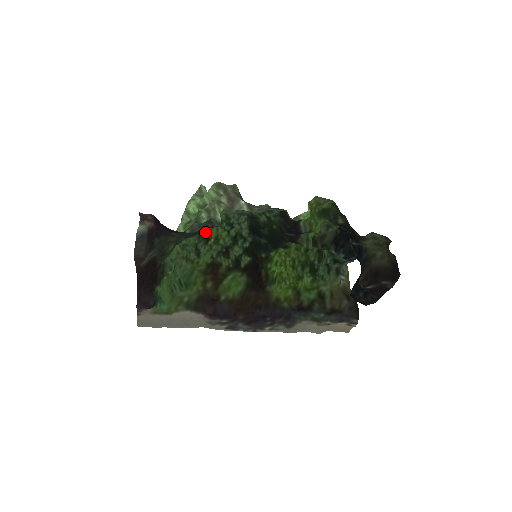
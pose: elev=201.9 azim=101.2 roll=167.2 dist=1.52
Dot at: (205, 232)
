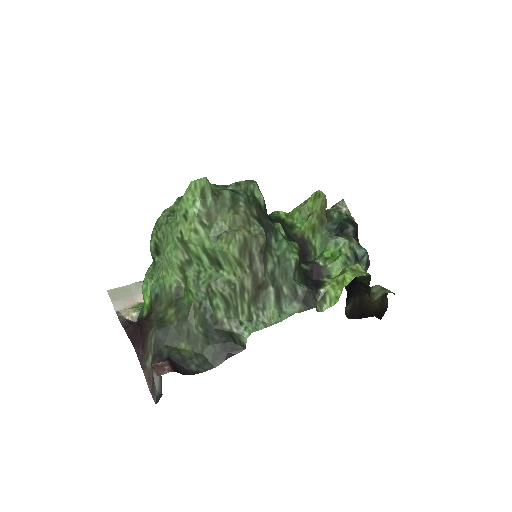
Dot at: occluded
